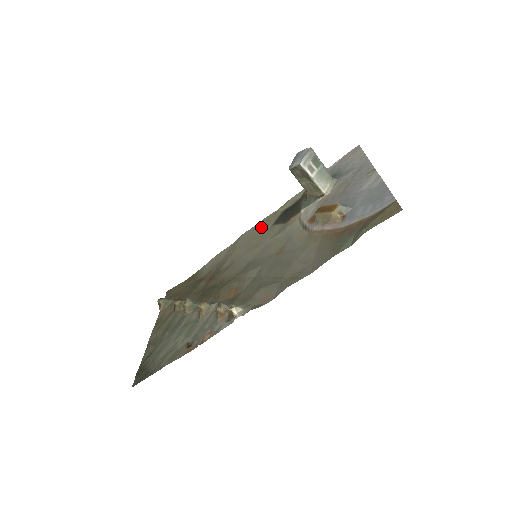
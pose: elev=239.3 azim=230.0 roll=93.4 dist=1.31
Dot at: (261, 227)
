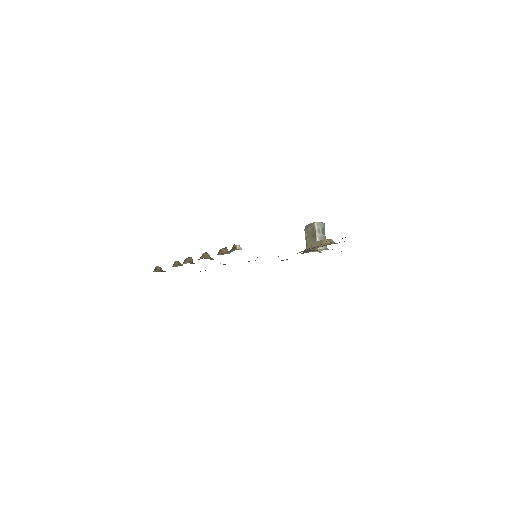
Dot at: occluded
